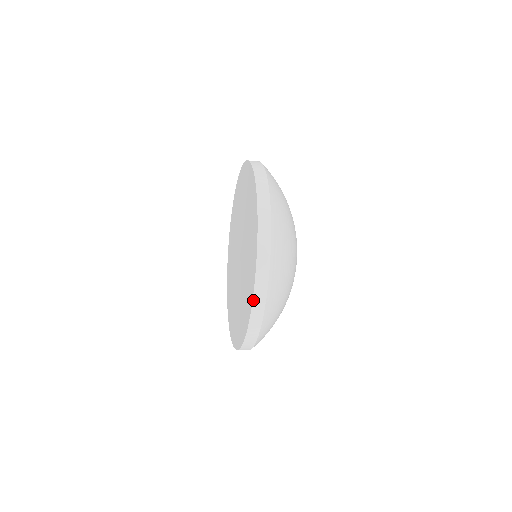
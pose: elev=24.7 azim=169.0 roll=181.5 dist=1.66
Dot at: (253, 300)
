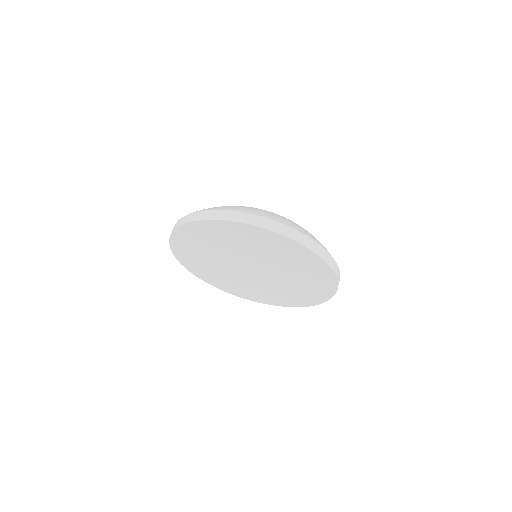
Dot at: (318, 304)
